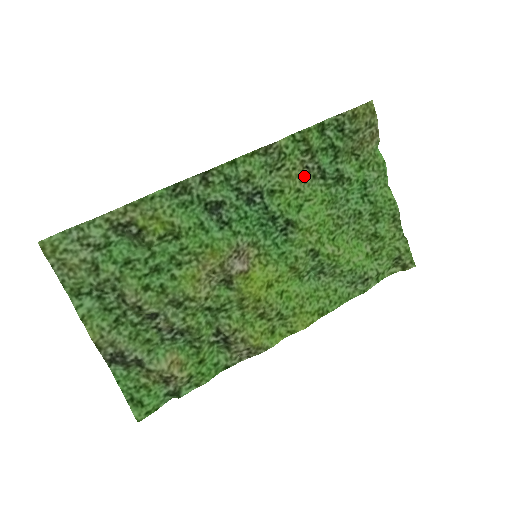
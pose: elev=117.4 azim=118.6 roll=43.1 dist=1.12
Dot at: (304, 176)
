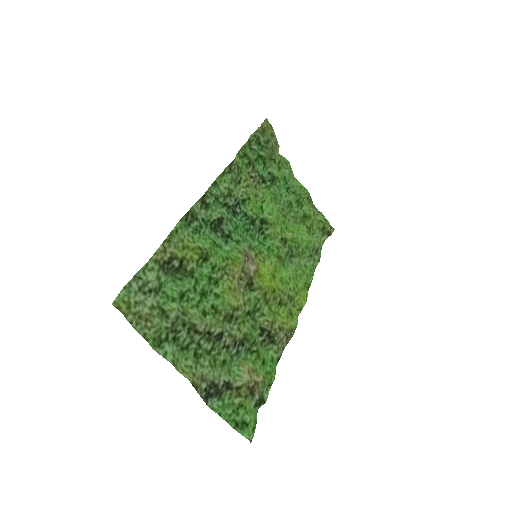
Dot at: (253, 184)
